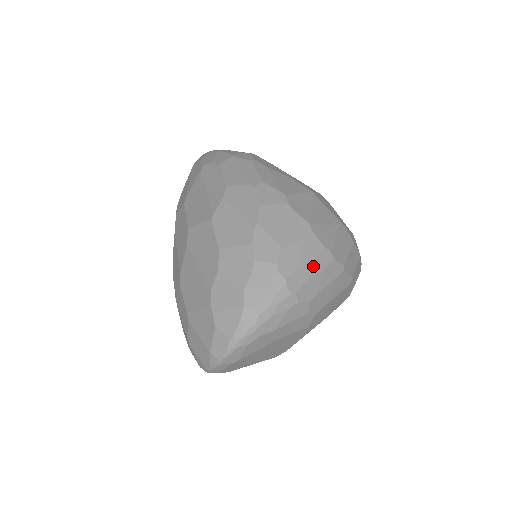
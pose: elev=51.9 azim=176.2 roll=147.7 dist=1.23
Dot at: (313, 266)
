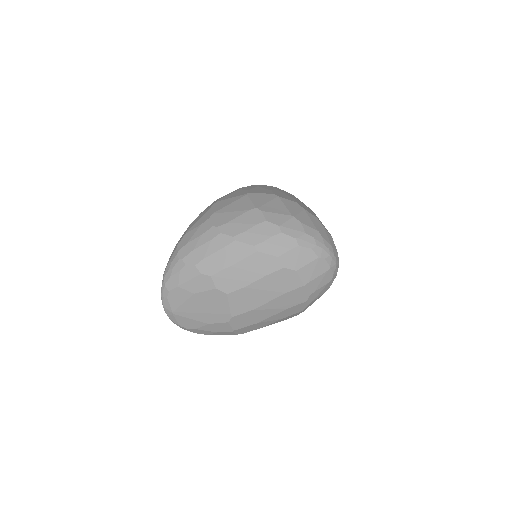
Dot at: (200, 240)
